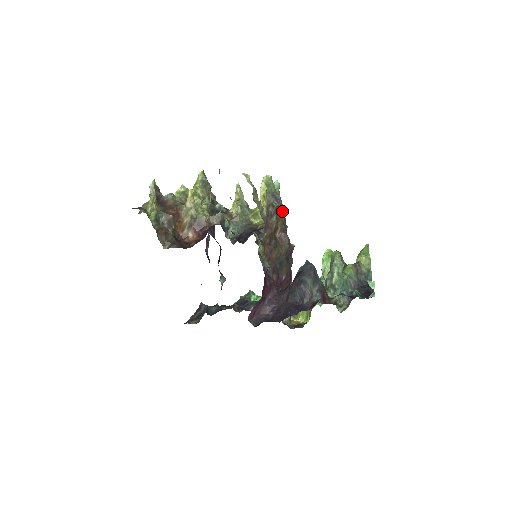
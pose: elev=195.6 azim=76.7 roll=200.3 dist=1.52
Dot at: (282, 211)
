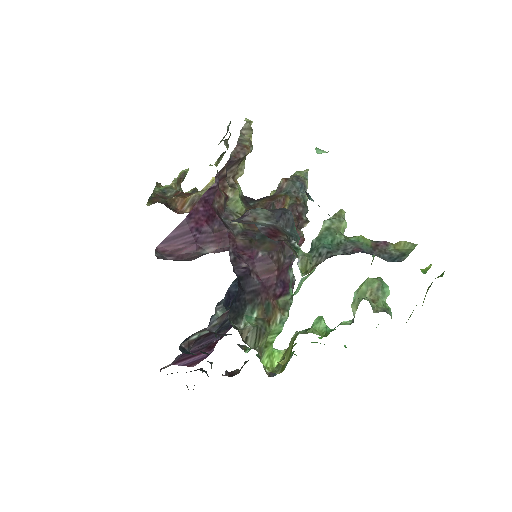
Dot at: (302, 194)
